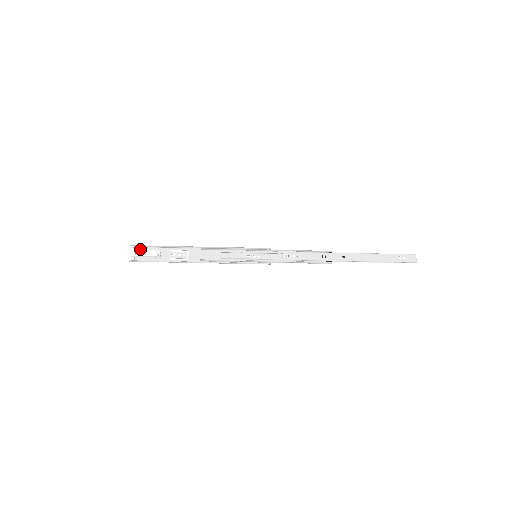
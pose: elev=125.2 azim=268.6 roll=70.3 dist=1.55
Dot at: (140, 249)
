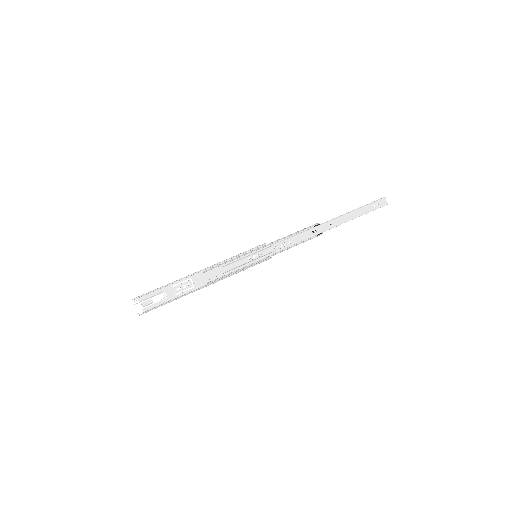
Dot at: (142, 298)
